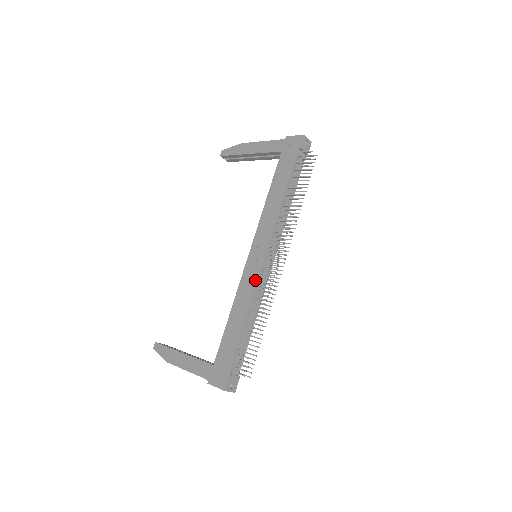
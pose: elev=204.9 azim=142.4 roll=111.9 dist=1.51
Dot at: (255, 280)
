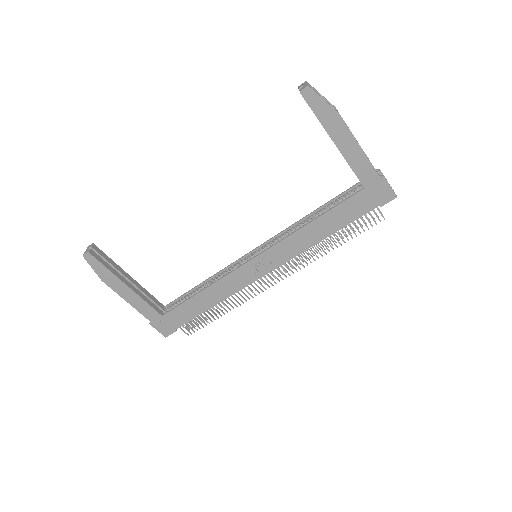
Dot at: (244, 285)
